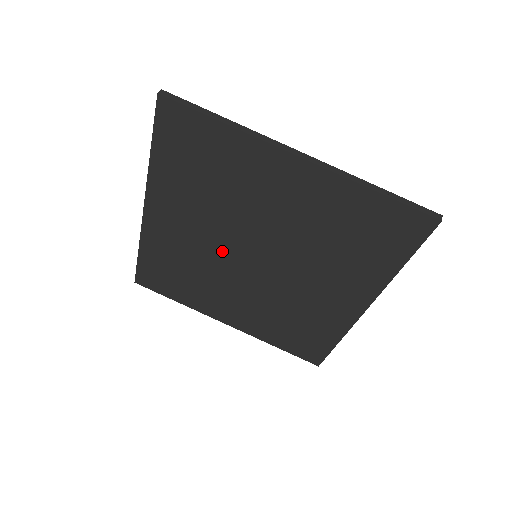
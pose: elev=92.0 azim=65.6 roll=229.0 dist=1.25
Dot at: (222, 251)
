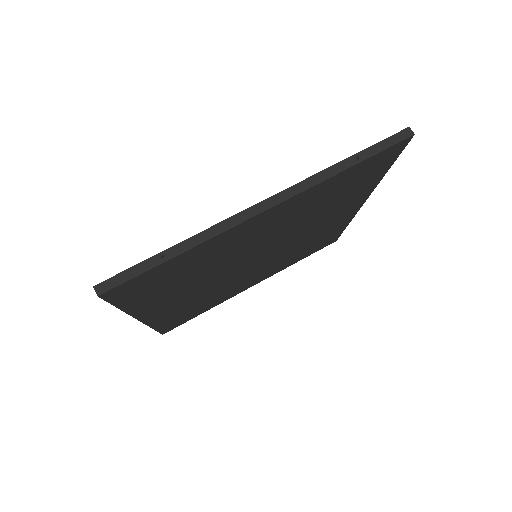
Dot at: (227, 278)
